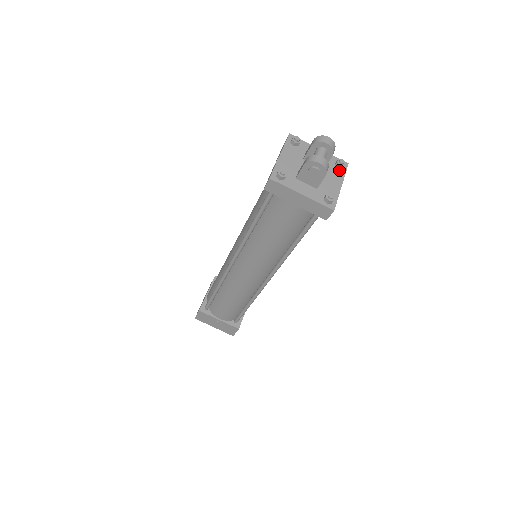
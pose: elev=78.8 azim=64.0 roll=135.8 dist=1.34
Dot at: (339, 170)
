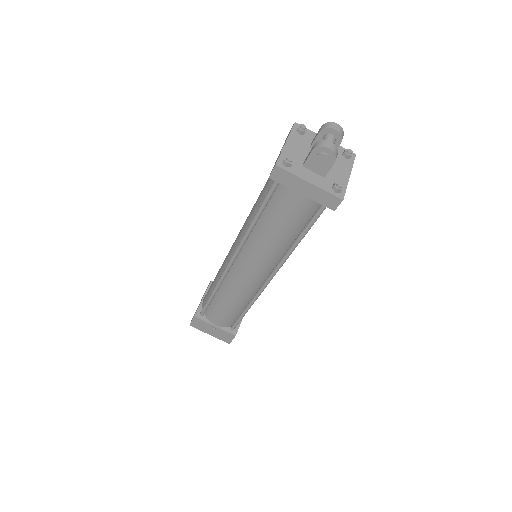
Dot at: (347, 160)
